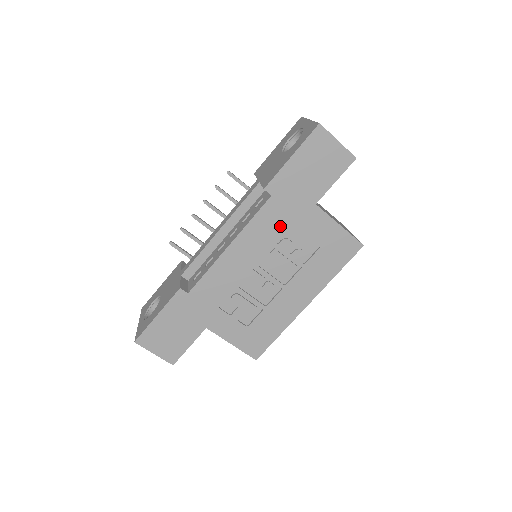
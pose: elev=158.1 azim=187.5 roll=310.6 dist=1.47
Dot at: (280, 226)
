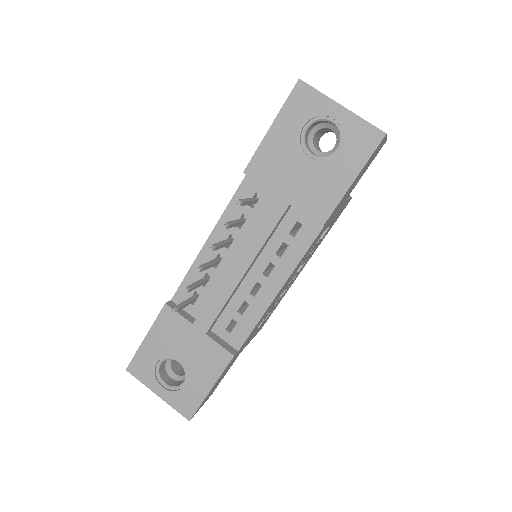
Dot at: occluded
